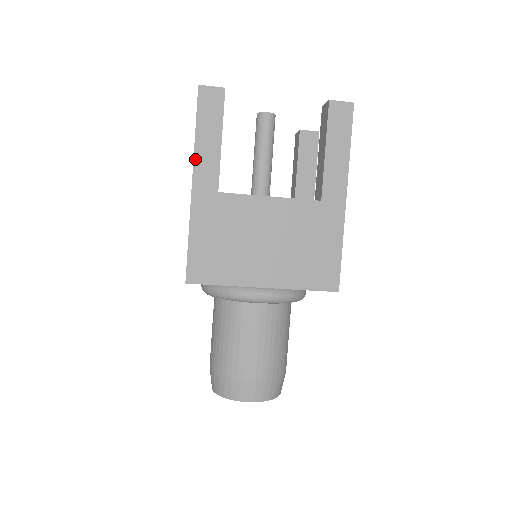
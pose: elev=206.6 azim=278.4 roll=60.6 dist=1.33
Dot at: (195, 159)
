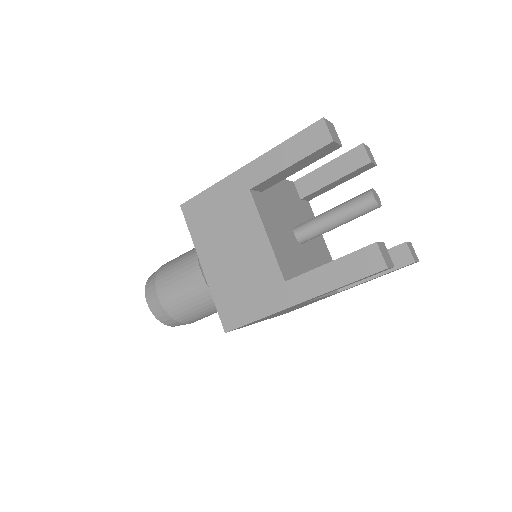
Dot at: (320, 295)
